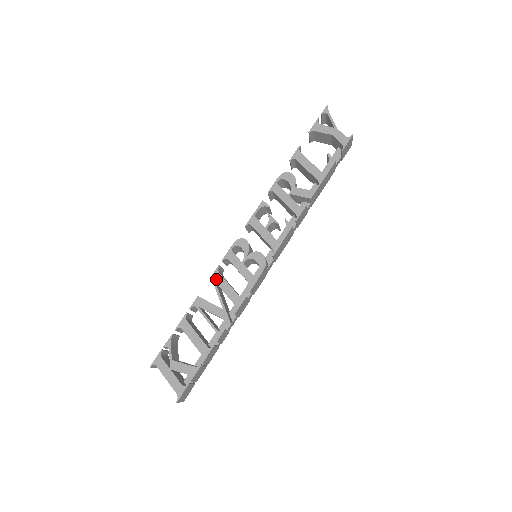
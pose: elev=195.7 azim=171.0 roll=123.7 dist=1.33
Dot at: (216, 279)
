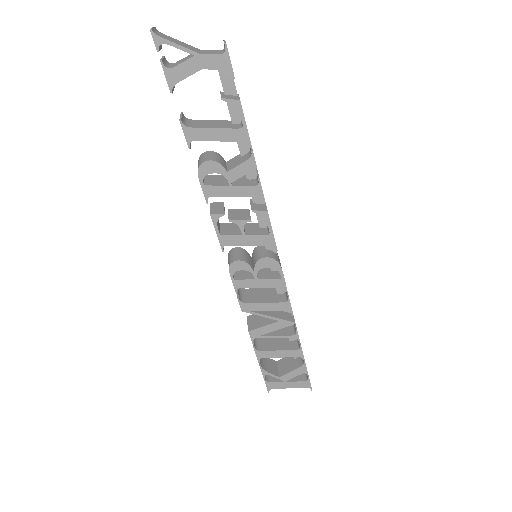
Dot at: (248, 309)
